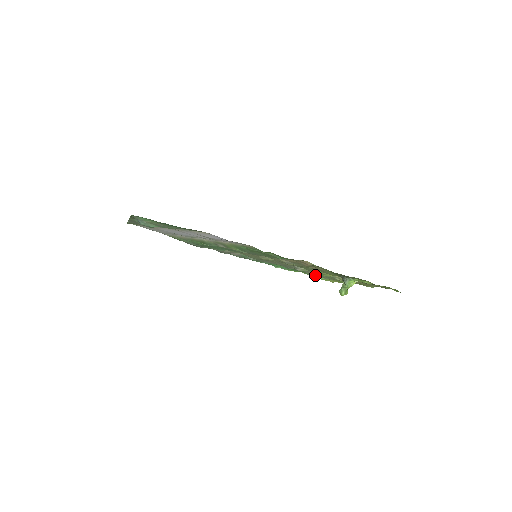
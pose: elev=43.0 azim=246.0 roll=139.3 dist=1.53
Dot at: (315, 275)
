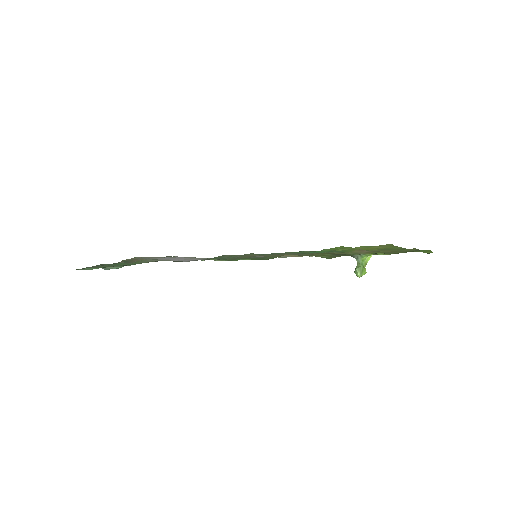
Dot at: occluded
